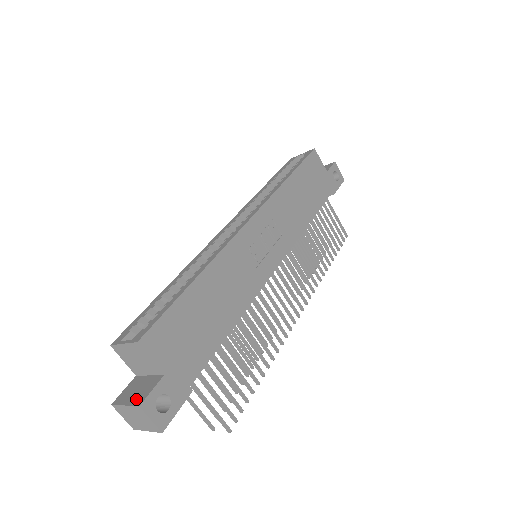
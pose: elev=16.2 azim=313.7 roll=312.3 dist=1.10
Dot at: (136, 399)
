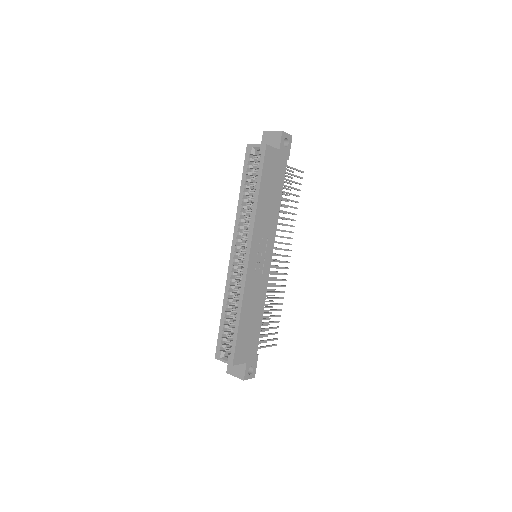
Dot at: (239, 375)
